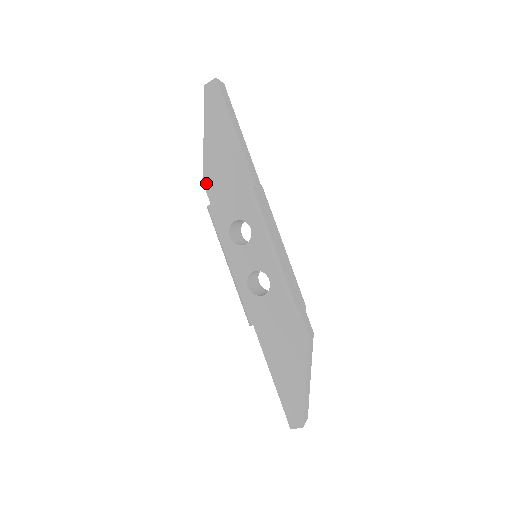
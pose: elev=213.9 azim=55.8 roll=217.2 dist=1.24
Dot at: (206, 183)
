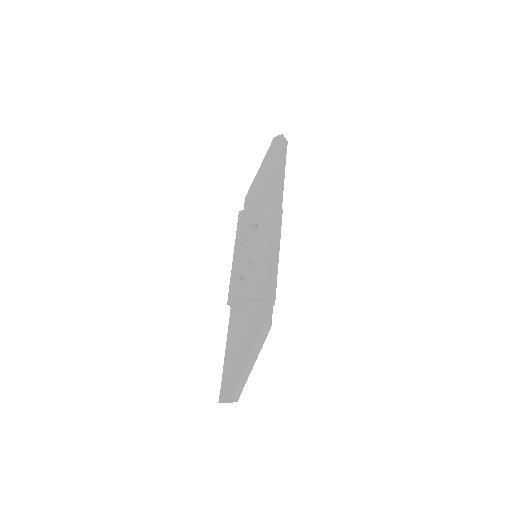
Dot at: (247, 199)
